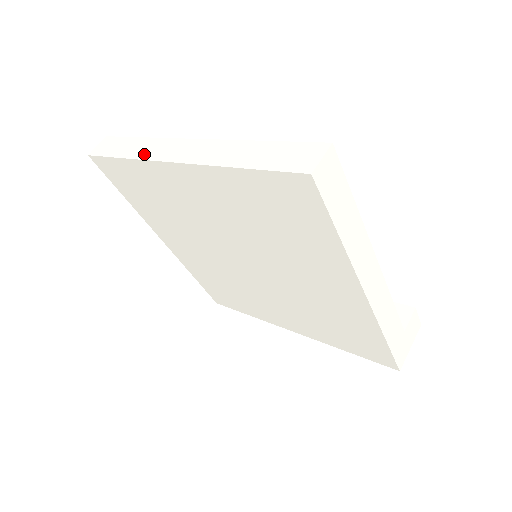
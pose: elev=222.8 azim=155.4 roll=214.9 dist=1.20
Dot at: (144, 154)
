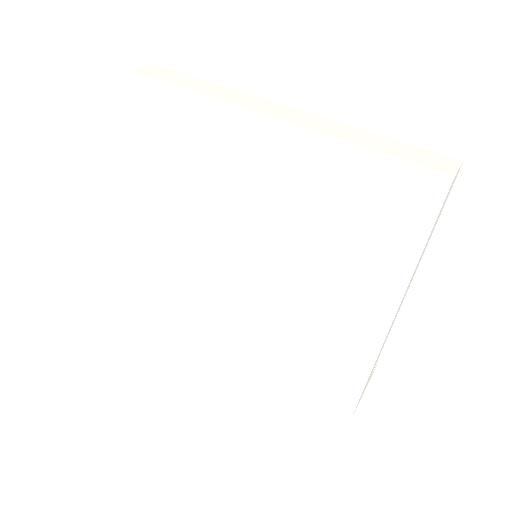
Dot at: (222, 96)
